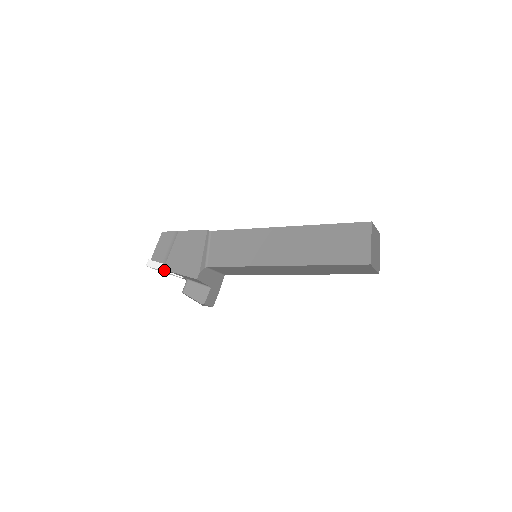
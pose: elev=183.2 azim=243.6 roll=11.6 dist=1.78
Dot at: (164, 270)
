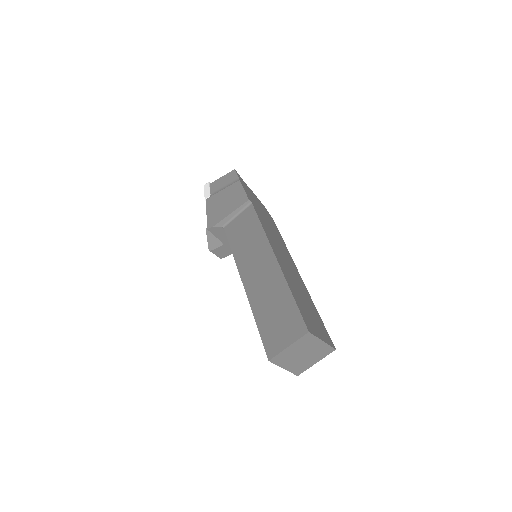
Dot at: (206, 200)
